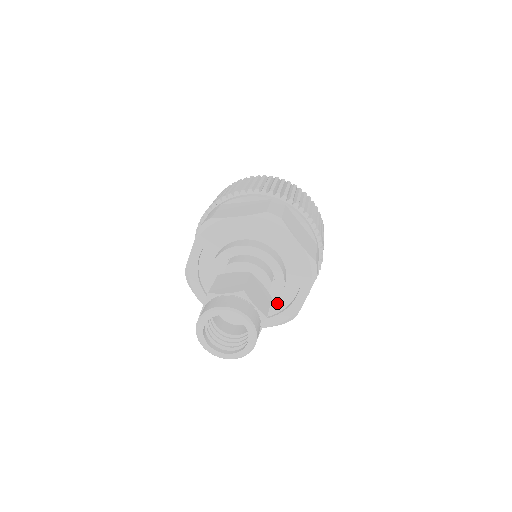
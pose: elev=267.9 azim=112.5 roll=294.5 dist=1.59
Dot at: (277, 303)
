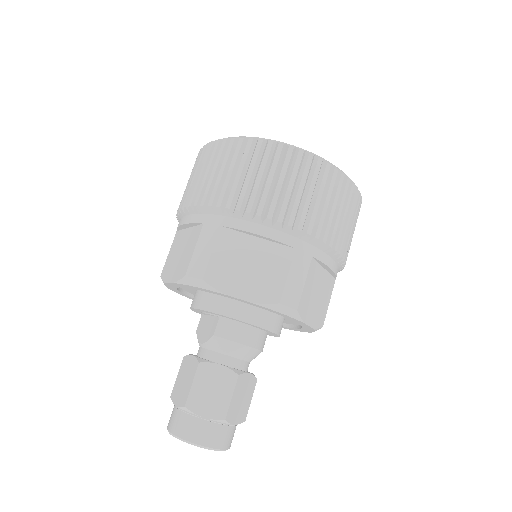
Dot at: occluded
